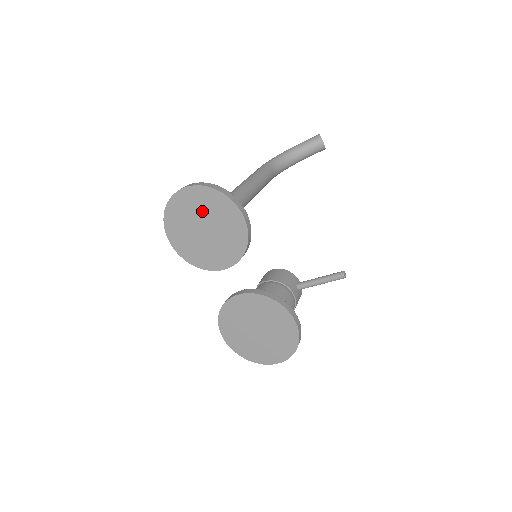
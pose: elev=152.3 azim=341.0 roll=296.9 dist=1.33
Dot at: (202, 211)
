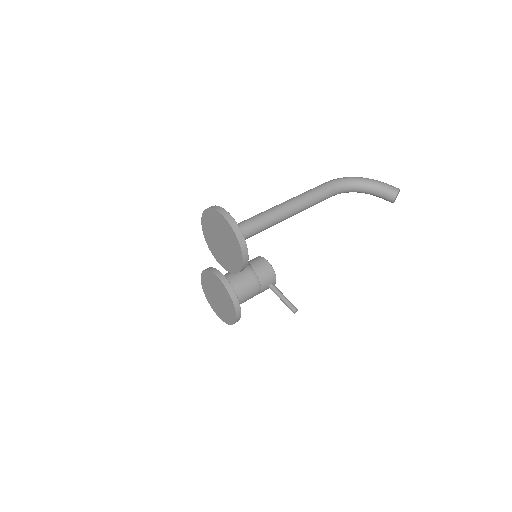
Dot at: (225, 235)
